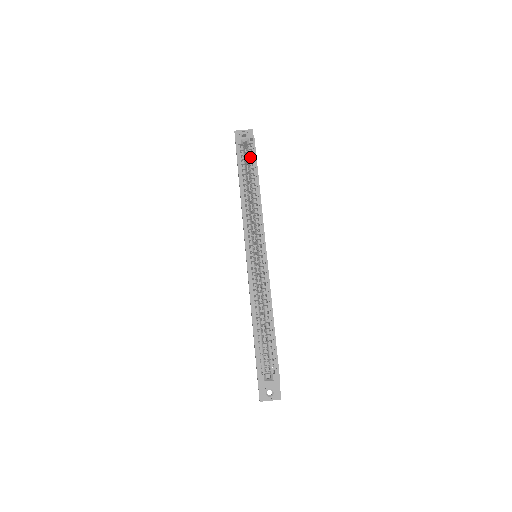
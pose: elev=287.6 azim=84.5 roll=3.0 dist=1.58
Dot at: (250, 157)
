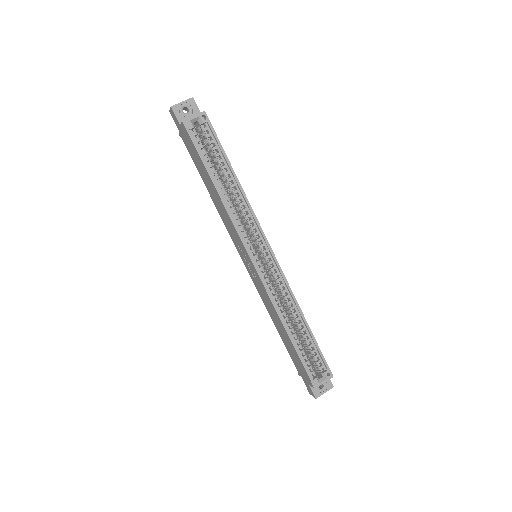
Dot at: (210, 141)
